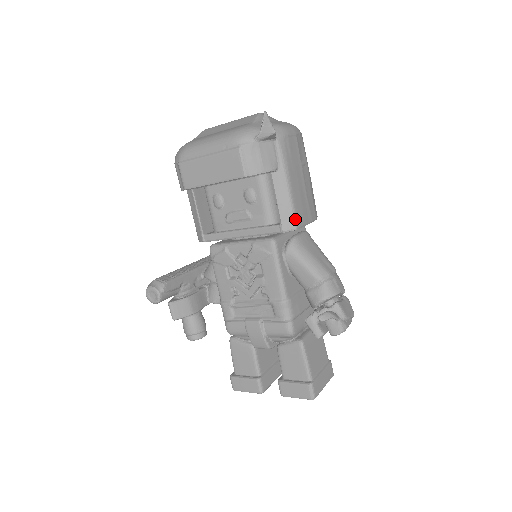
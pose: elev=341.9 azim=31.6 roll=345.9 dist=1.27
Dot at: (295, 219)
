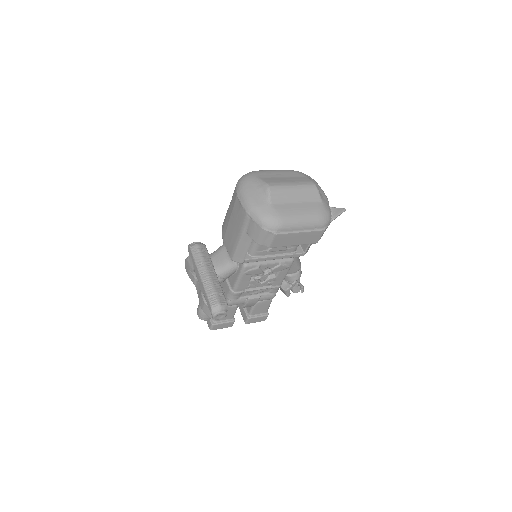
Dot at: occluded
